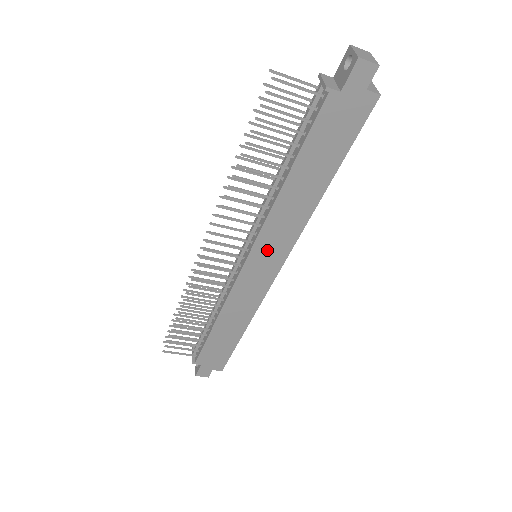
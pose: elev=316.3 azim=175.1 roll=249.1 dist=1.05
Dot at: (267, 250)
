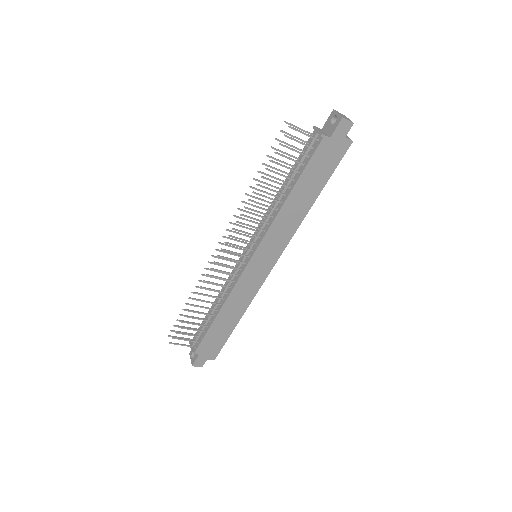
Dot at: (268, 249)
